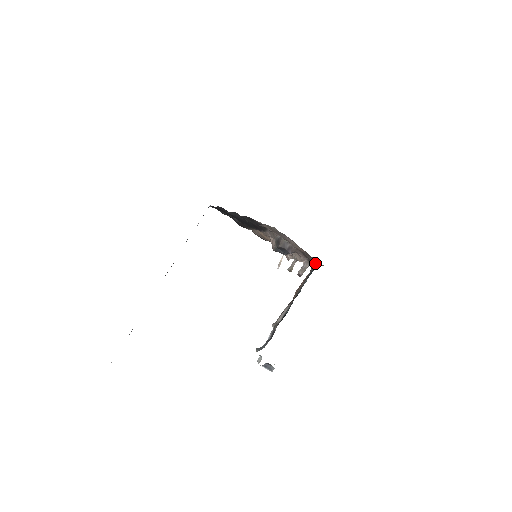
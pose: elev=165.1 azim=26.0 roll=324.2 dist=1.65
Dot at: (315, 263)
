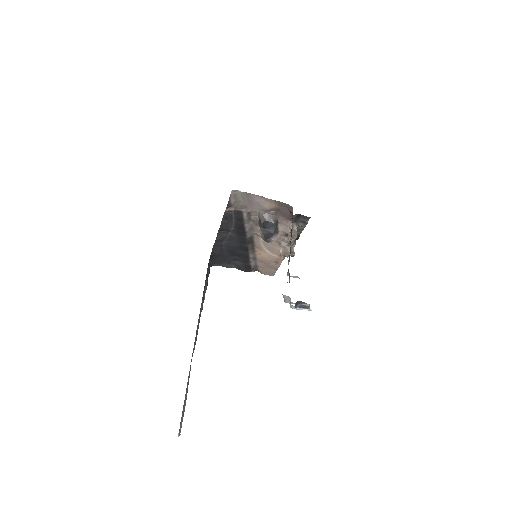
Dot at: (291, 208)
